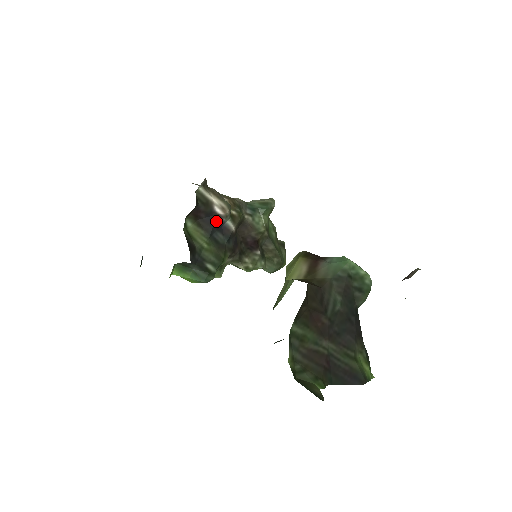
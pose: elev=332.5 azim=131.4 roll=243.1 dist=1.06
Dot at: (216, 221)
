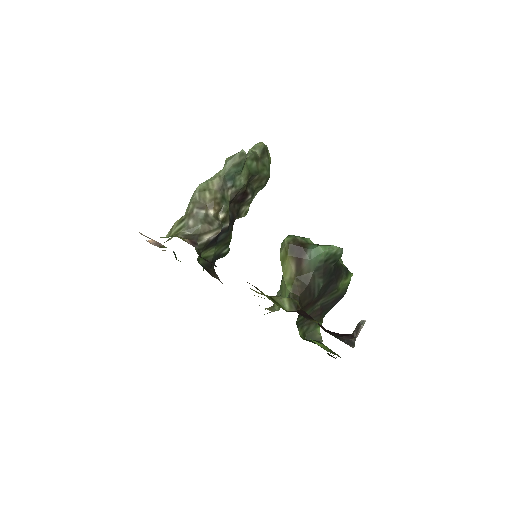
Dot at: (215, 238)
